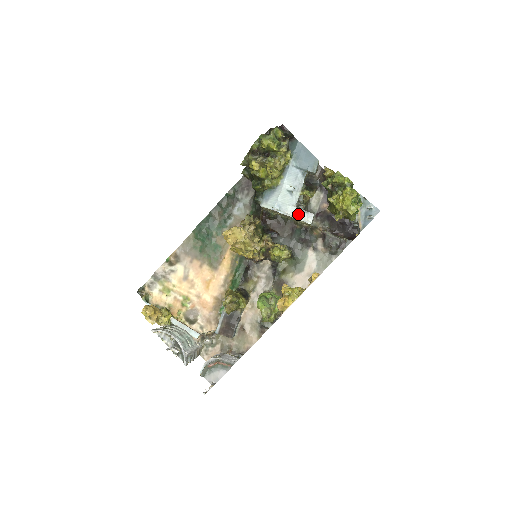
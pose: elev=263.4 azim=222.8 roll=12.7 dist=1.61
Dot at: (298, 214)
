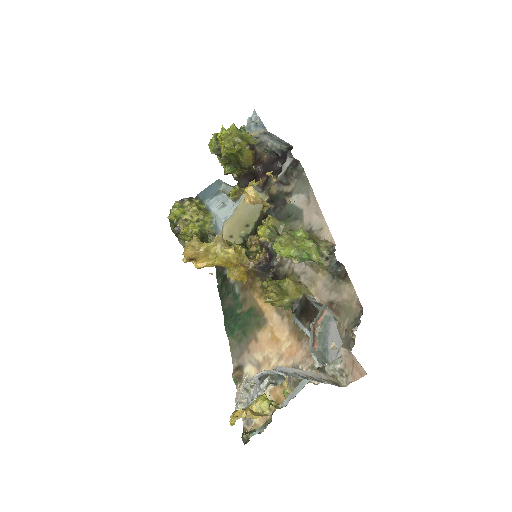
Dot at: occluded
